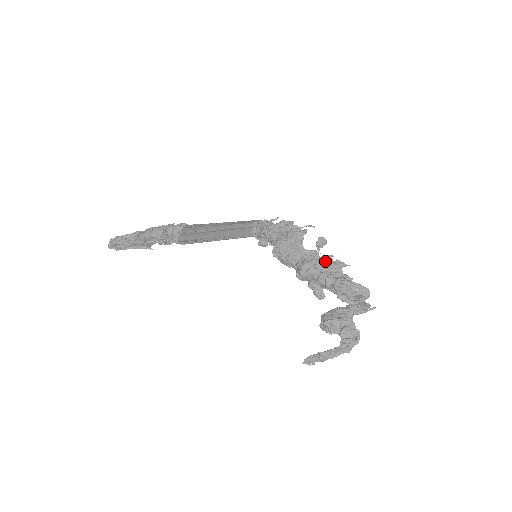
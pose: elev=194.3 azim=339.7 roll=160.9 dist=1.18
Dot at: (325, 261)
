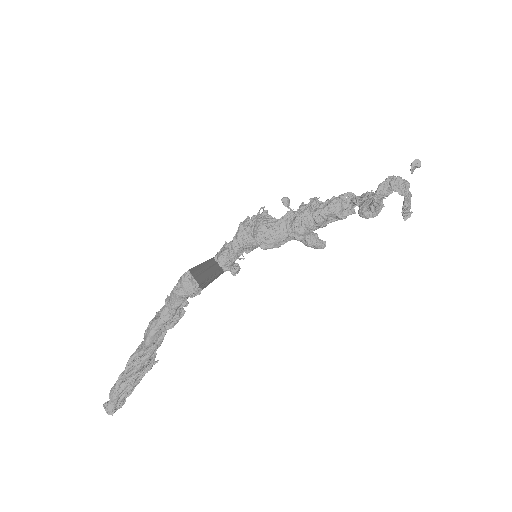
Dot at: (304, 208)
